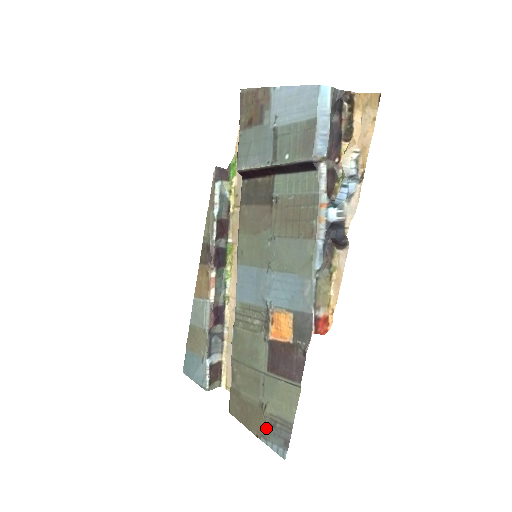
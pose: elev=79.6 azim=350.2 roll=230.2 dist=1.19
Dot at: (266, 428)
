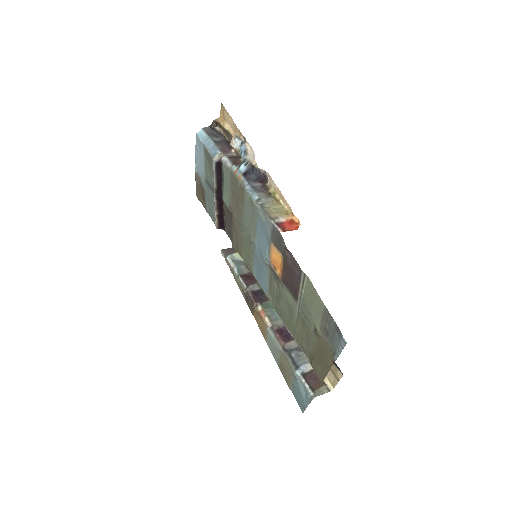
Dot at: (329, 344)
